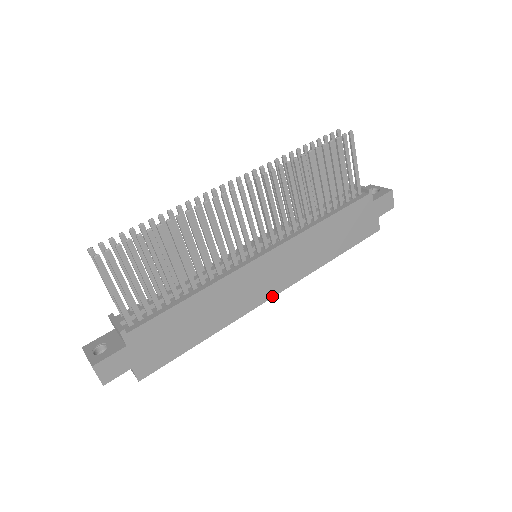
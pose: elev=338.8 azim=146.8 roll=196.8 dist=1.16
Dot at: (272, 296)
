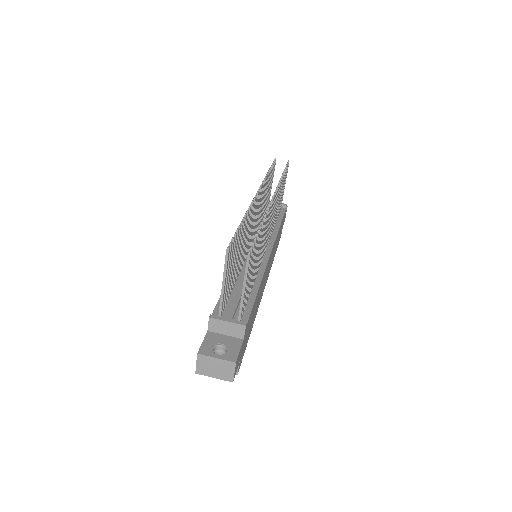
Dot at: occluded
